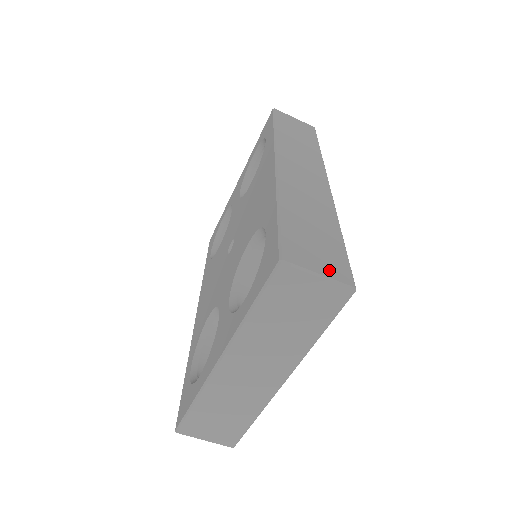
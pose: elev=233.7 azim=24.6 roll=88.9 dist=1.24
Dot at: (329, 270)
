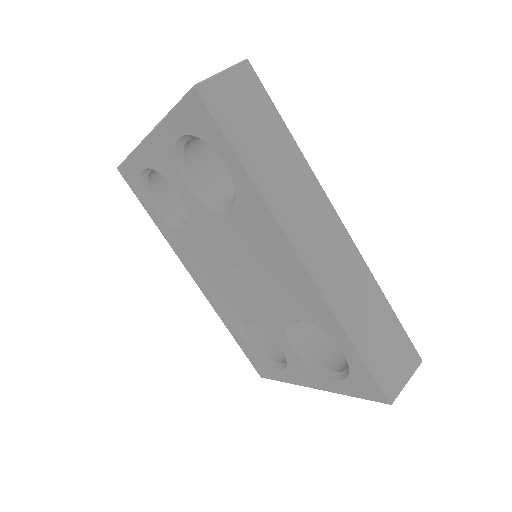
Dot at: (408, 368)
